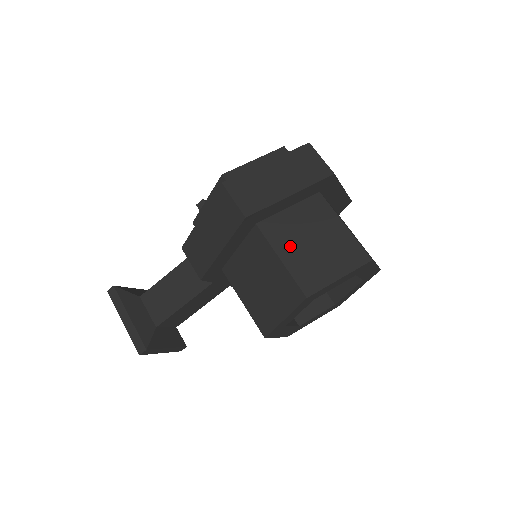
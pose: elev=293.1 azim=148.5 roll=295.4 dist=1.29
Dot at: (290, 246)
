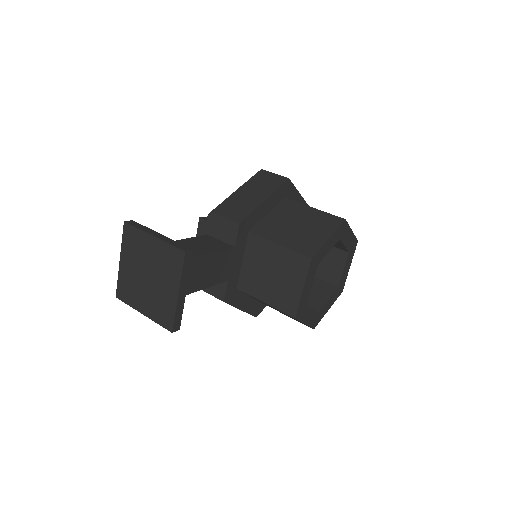
Dot at: occluded
